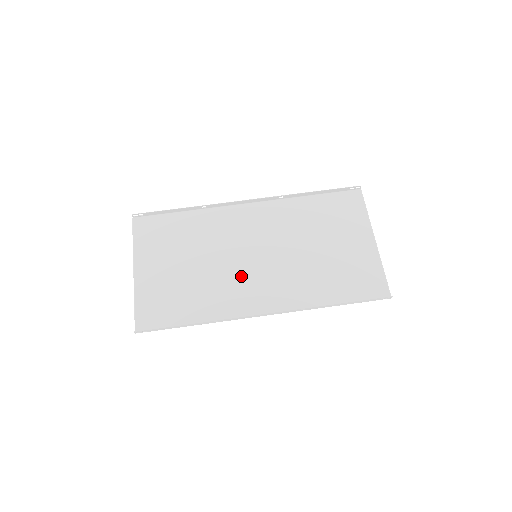
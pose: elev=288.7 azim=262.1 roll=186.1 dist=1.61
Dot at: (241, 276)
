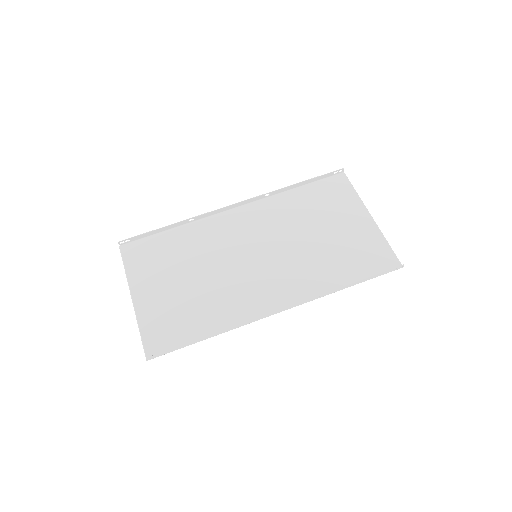
Dot at: (245, 279)
